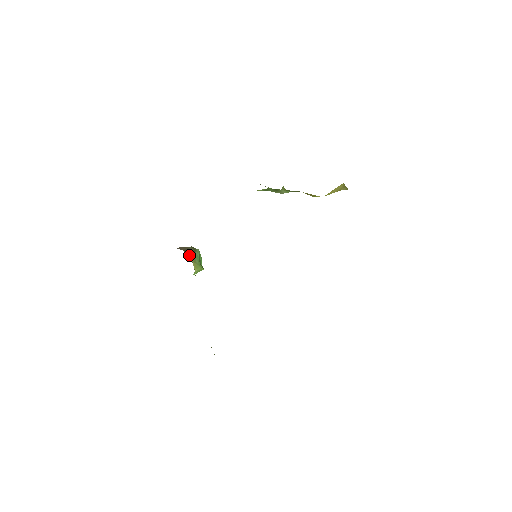
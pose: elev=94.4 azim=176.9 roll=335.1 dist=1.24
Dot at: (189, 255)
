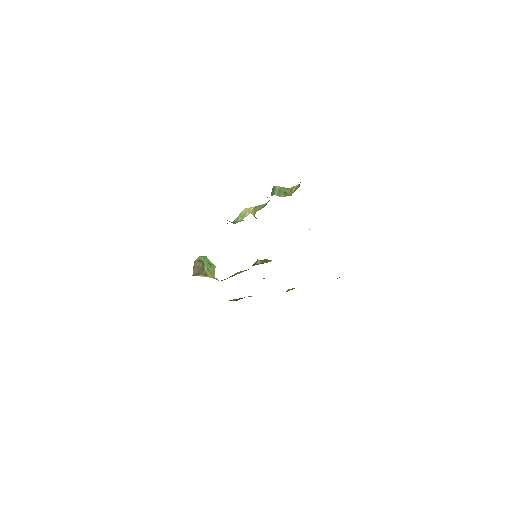
Dot at: (205, 273)
